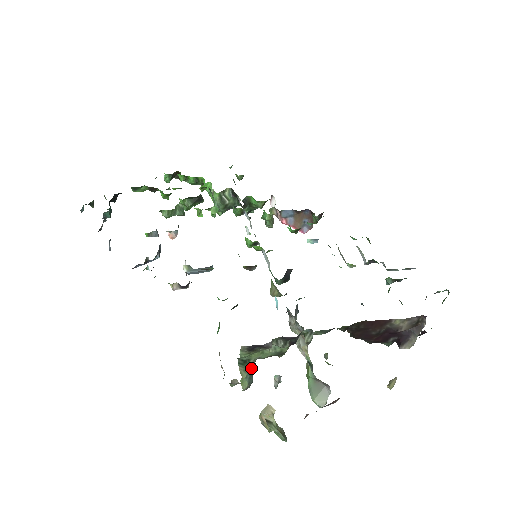
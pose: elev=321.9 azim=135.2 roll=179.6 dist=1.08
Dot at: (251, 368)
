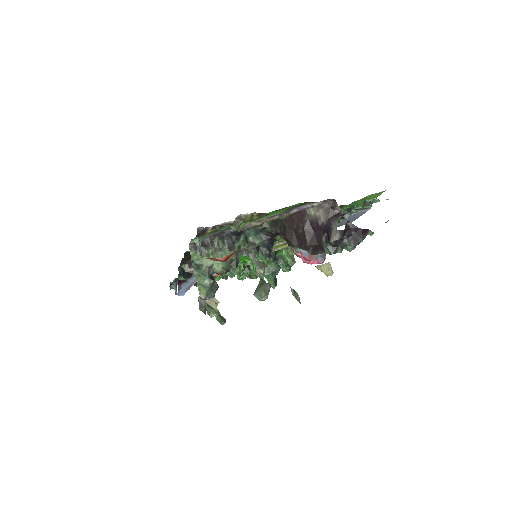
Dot at: (206, 276)
